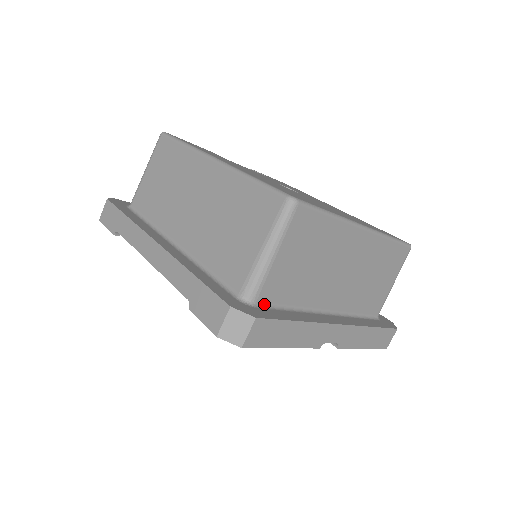
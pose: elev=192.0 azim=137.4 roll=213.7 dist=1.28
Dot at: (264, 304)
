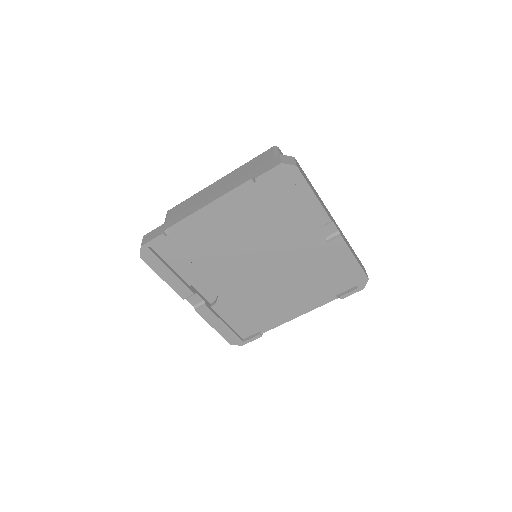
Dot at: occluded
